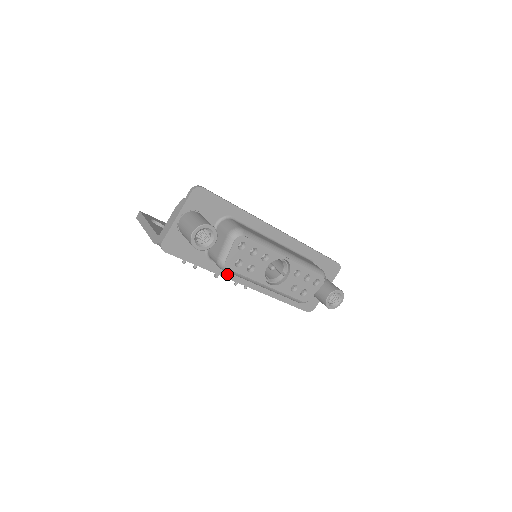
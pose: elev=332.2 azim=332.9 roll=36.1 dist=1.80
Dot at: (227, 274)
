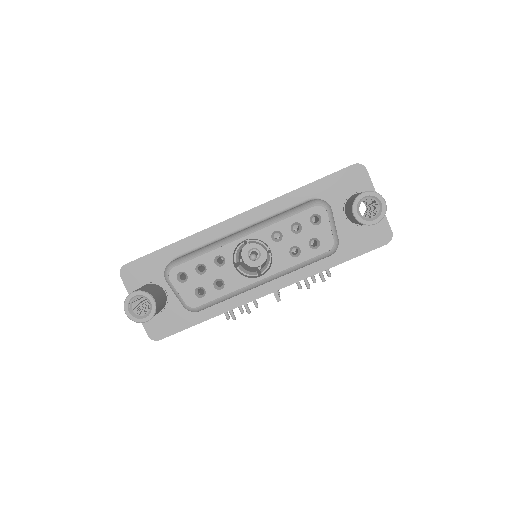
Dot at: (238, 302)
